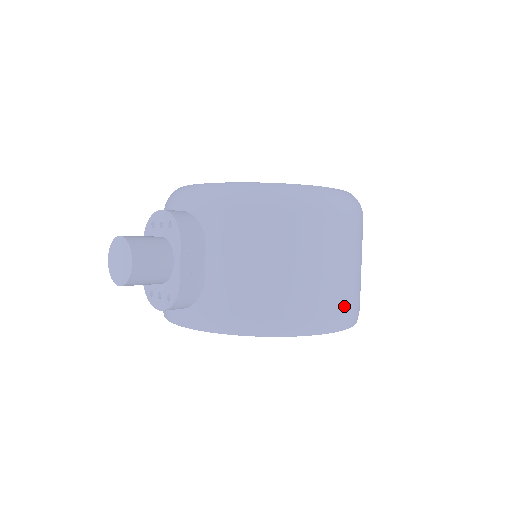
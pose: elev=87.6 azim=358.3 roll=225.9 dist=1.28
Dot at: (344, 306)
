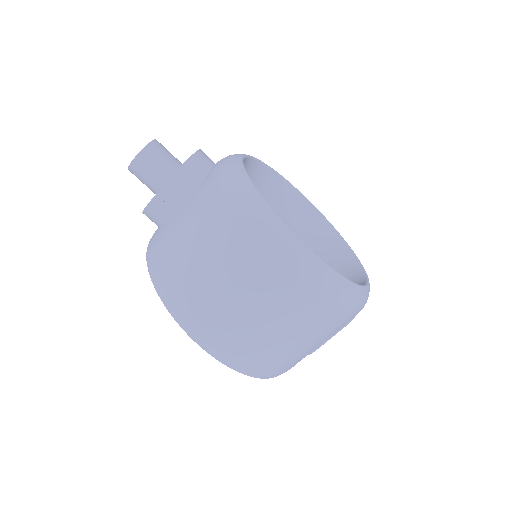
Dot at: (223, 338)
